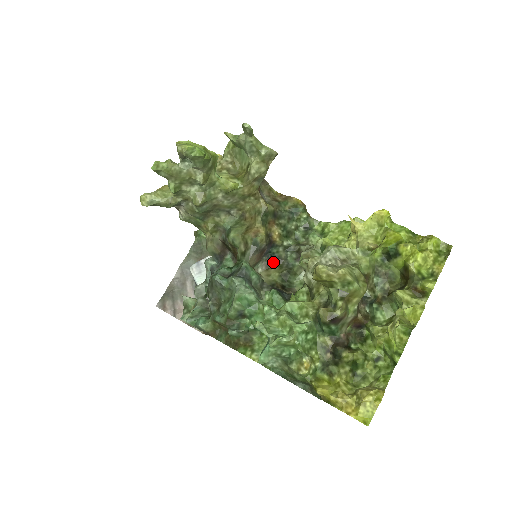
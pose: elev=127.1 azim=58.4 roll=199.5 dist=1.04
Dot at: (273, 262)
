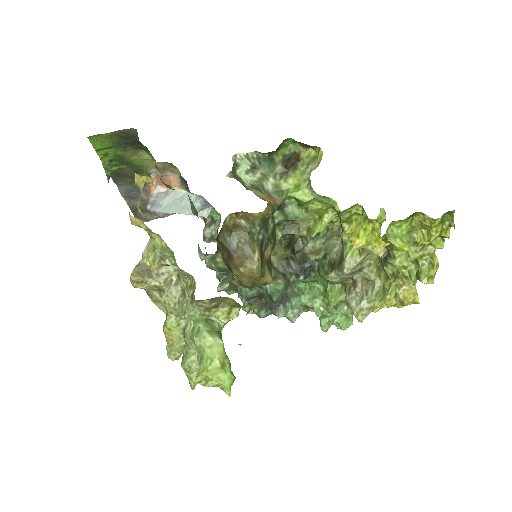
Dot at: occluded
